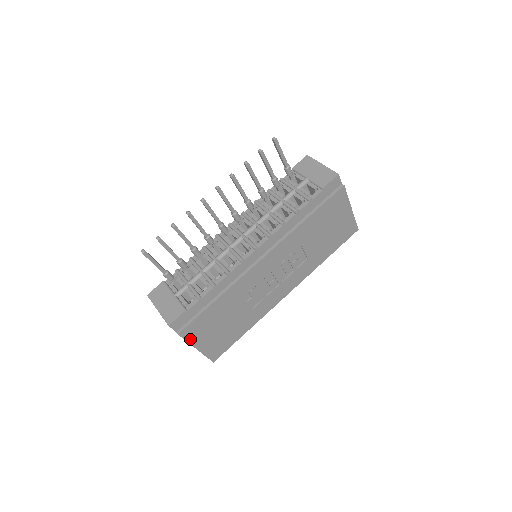
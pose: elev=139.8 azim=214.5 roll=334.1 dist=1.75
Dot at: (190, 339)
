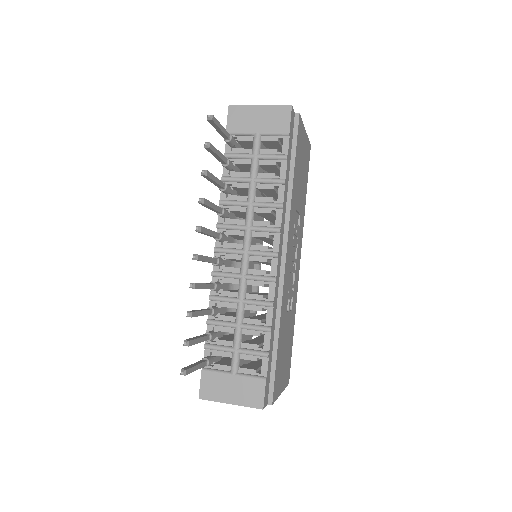
Dot at: (277, 394)
